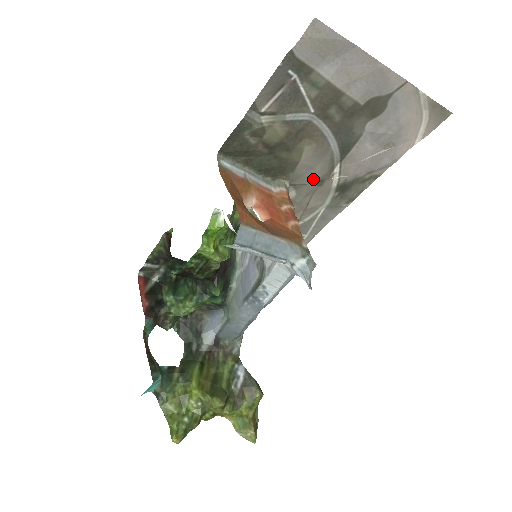
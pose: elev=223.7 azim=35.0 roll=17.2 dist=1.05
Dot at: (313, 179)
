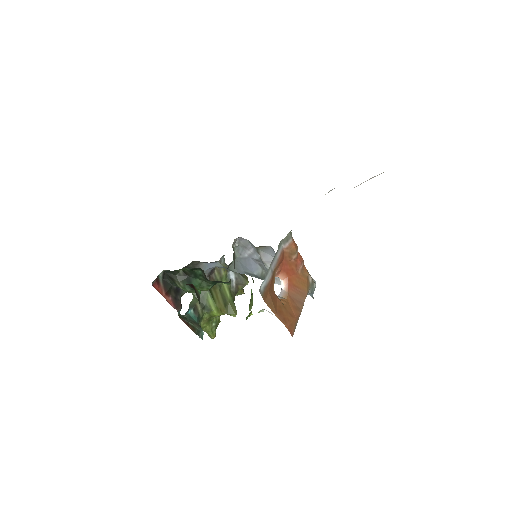
Dot at: occluded
